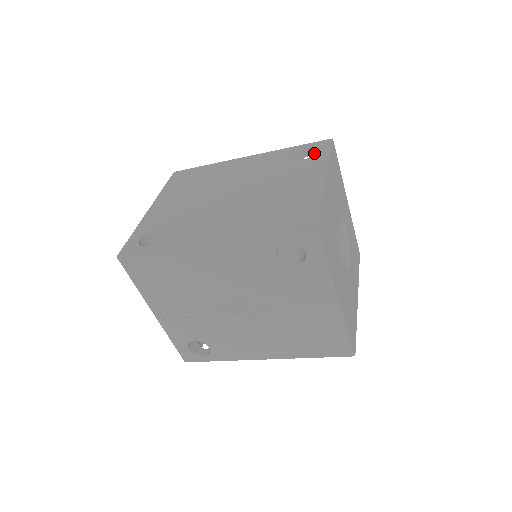
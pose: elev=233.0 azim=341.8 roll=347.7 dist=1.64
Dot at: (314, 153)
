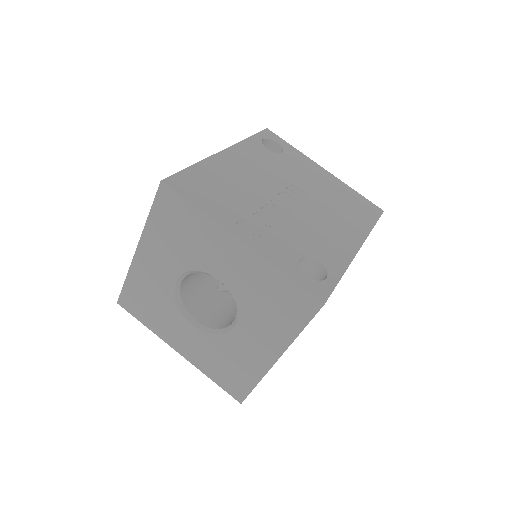
Dot at: occluded
